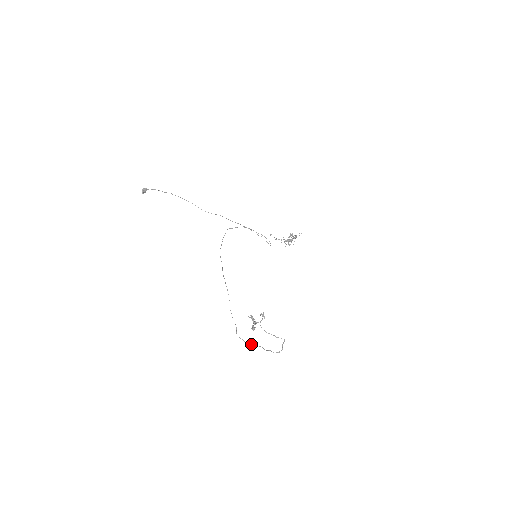
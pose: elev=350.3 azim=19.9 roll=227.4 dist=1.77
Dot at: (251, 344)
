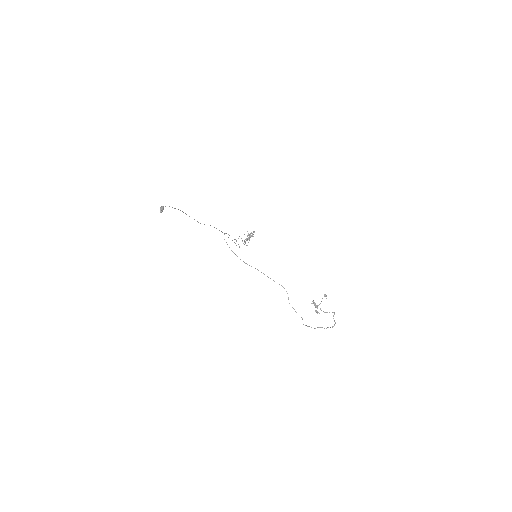
Dot at: occluded
